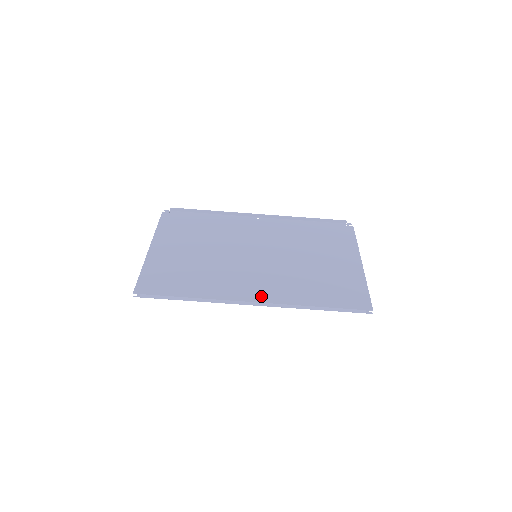
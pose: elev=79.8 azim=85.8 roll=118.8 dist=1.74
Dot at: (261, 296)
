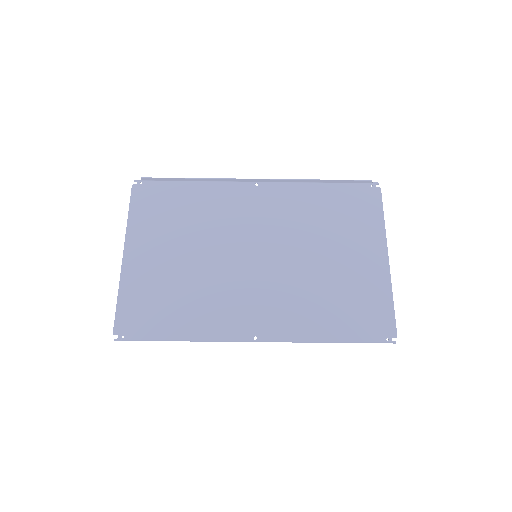
Dot at: (264, 326)
